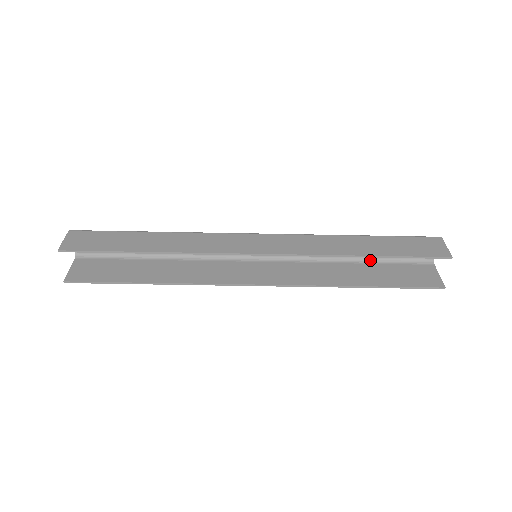
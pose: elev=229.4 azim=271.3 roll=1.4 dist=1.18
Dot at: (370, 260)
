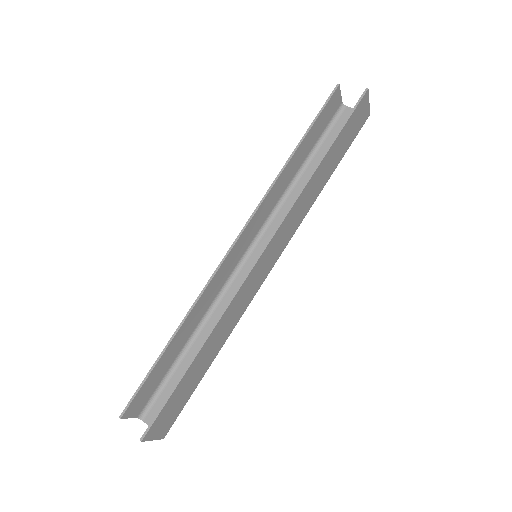
Dot at: occluded
